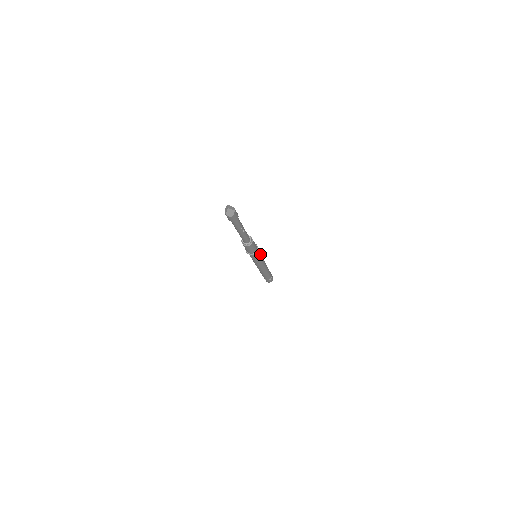
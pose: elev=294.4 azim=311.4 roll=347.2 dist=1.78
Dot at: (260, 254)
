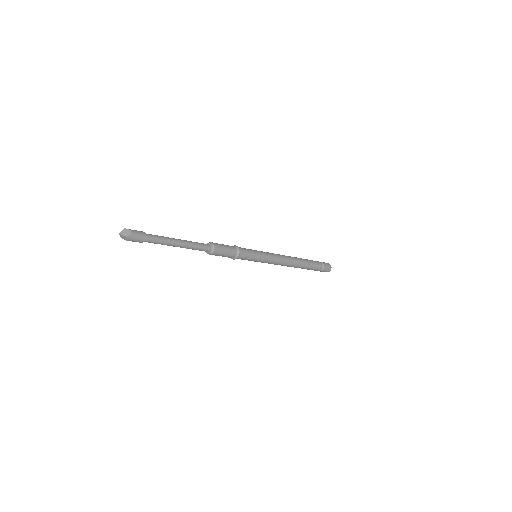
Dot at: (257, 256)
